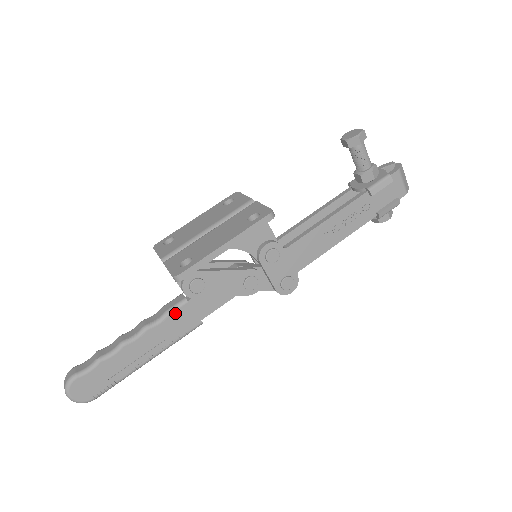
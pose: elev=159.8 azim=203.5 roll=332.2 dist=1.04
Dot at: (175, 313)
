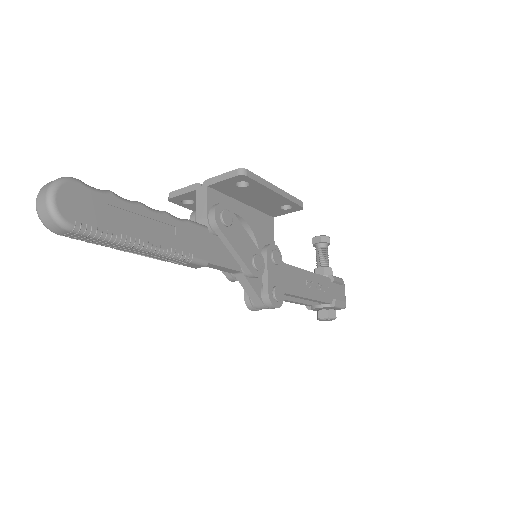
Dot at: (195, 227)
